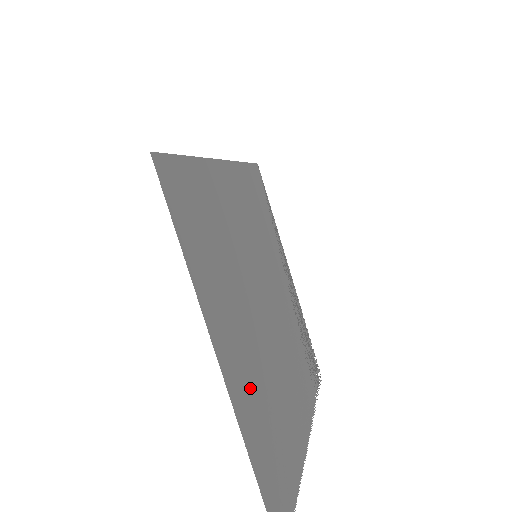
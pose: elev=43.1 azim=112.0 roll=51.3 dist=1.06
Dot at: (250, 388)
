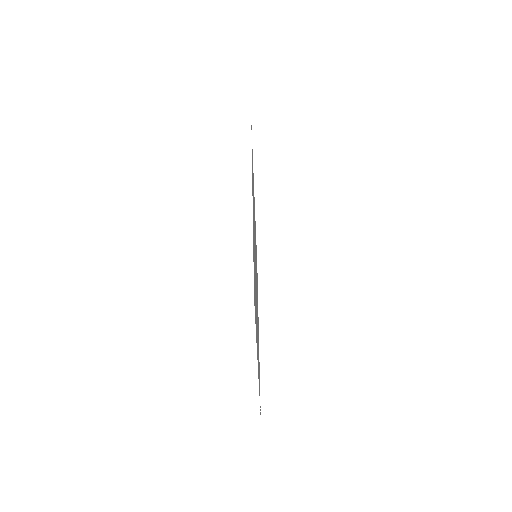
Dot at: occluded
